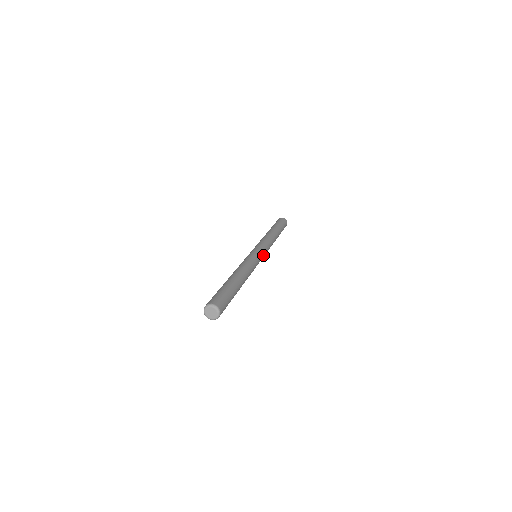
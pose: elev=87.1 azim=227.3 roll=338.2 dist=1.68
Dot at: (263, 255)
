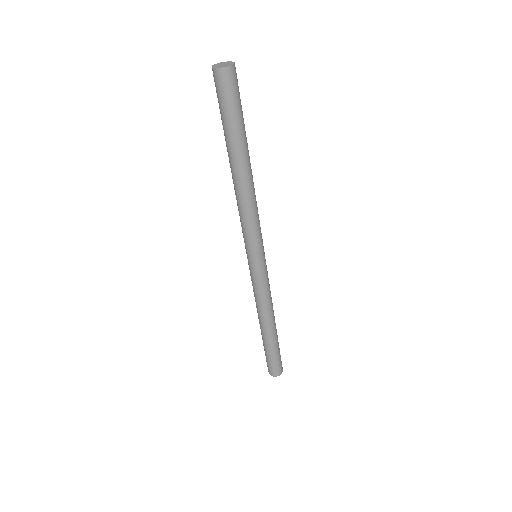
Dot at: (261, 253)
